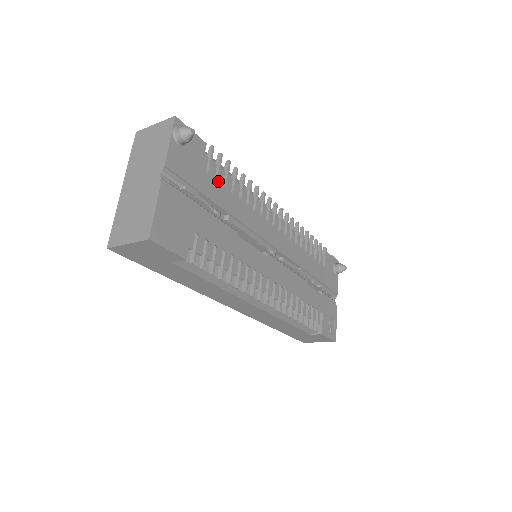
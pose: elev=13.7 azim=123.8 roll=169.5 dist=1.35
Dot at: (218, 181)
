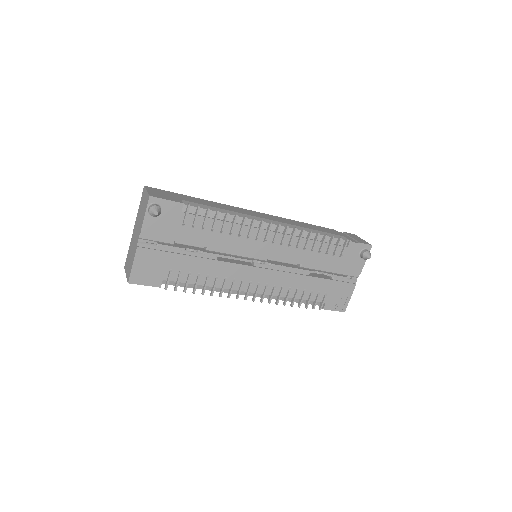
Dot at: (196, 227)
